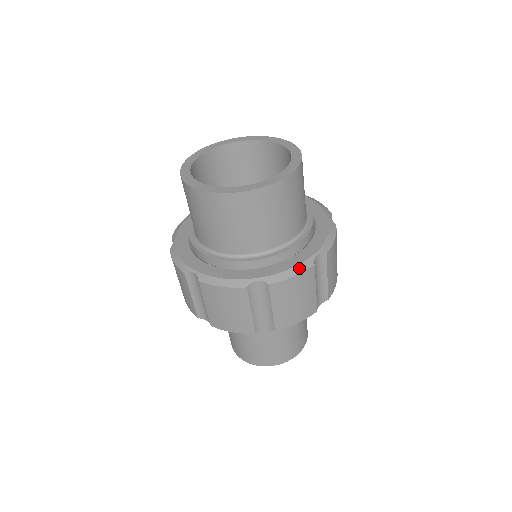
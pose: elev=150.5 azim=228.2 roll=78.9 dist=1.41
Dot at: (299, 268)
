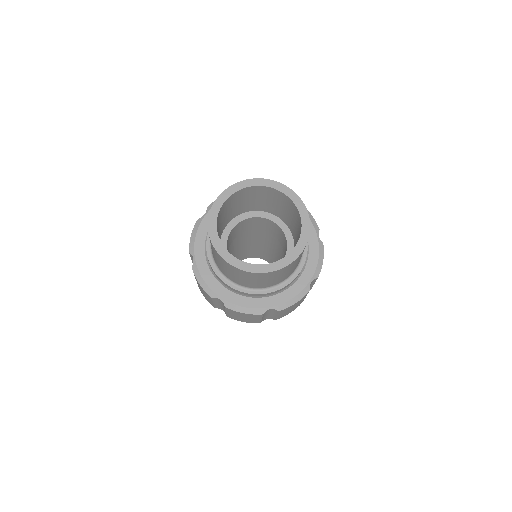
Dot at: (251, 311)
